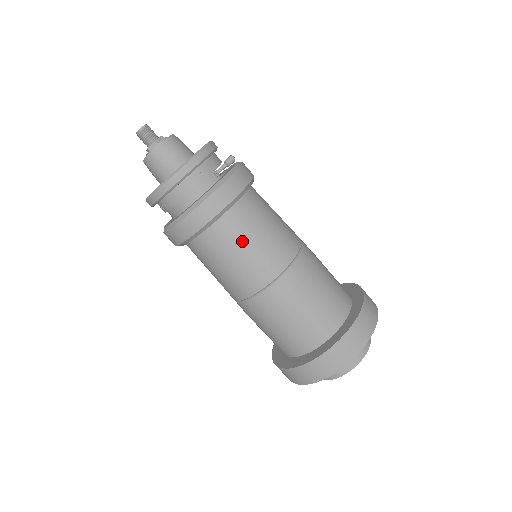
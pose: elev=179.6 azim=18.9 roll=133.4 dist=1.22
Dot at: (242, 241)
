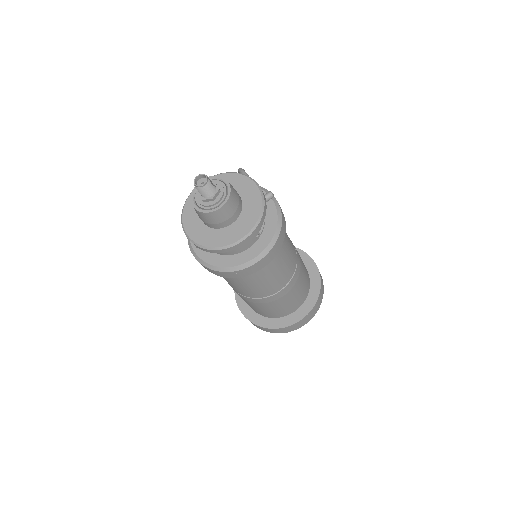
Dot at: (258, 280)
